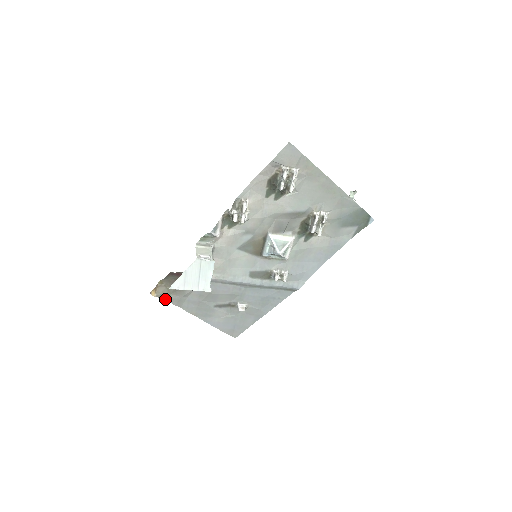
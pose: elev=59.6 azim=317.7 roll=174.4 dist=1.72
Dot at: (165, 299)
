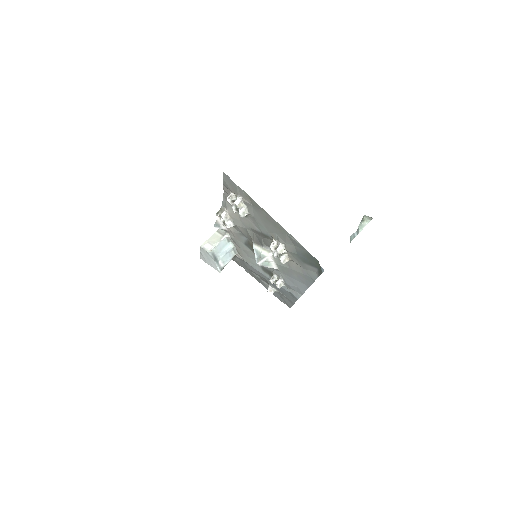
Dot at: occluded
